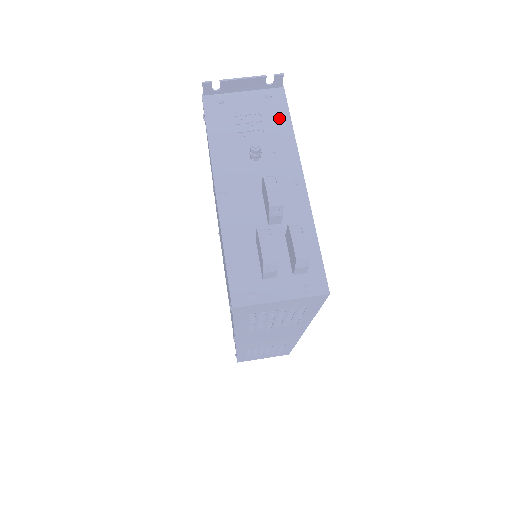
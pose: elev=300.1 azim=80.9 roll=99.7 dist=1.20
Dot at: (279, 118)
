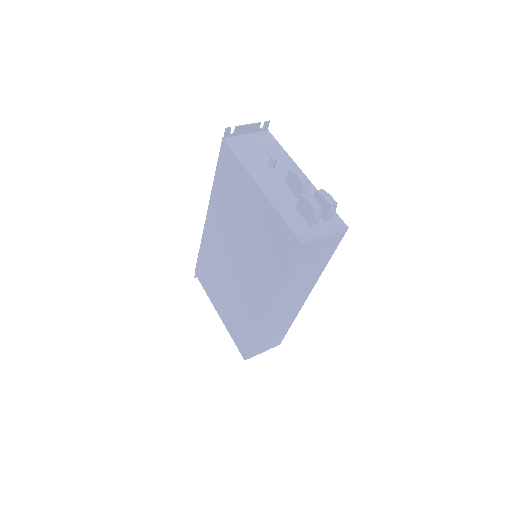
Dot at: (274, 146)
